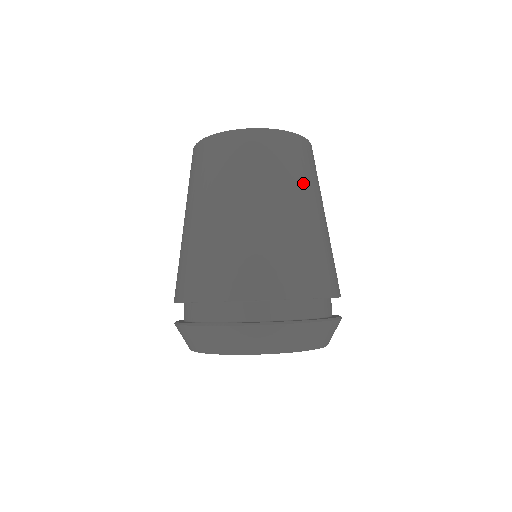
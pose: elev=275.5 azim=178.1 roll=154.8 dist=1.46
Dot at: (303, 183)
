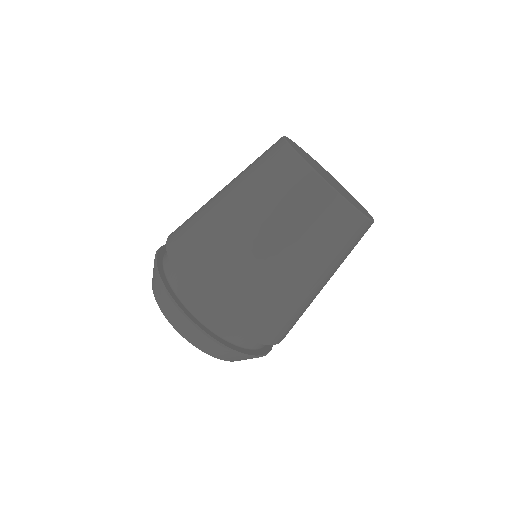
Dot at: (338, 262)
